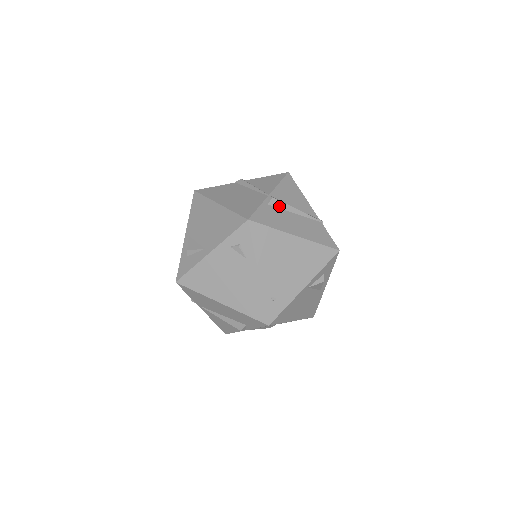
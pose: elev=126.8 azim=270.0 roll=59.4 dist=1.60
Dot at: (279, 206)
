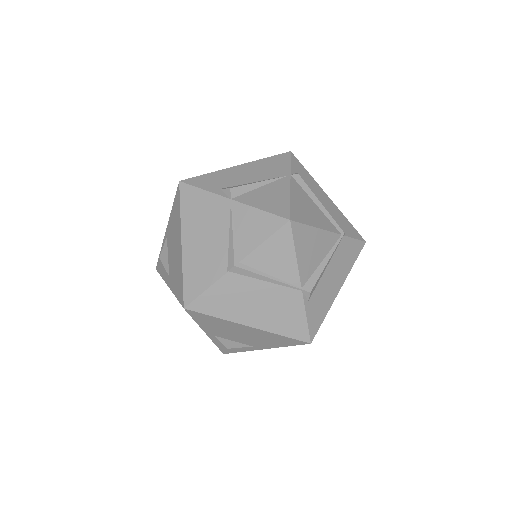
Dot at: (315, 286)
